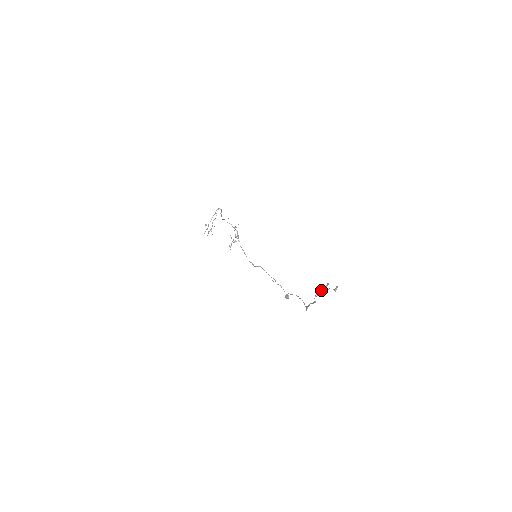
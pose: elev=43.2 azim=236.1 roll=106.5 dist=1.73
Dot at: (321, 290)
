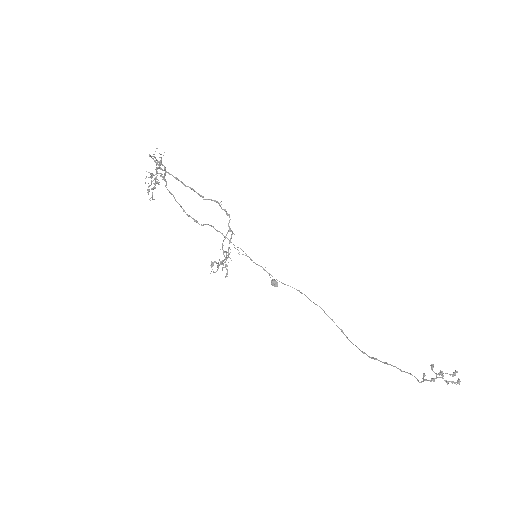
Dot at: (438, 377)
